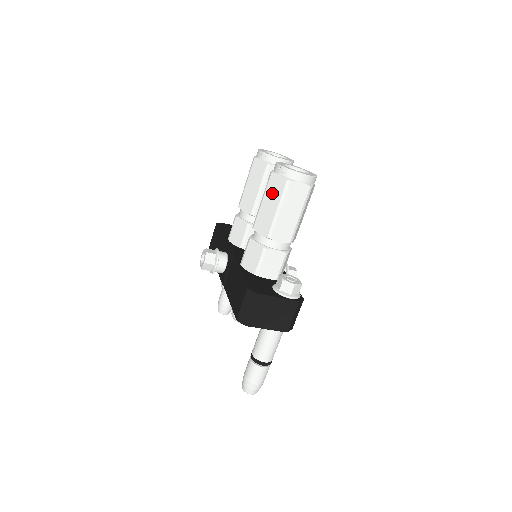
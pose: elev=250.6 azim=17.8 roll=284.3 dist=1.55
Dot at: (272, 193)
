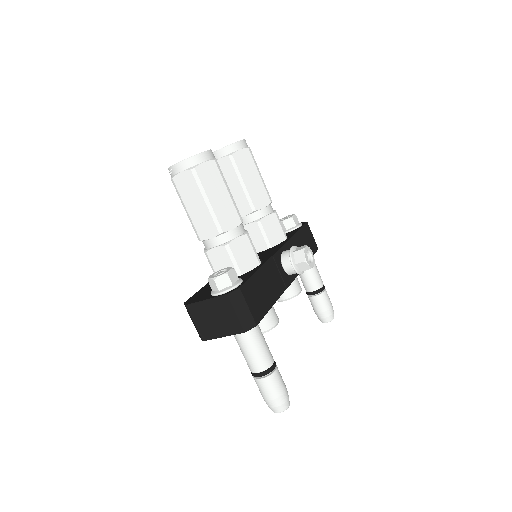
Dot at: occluded
